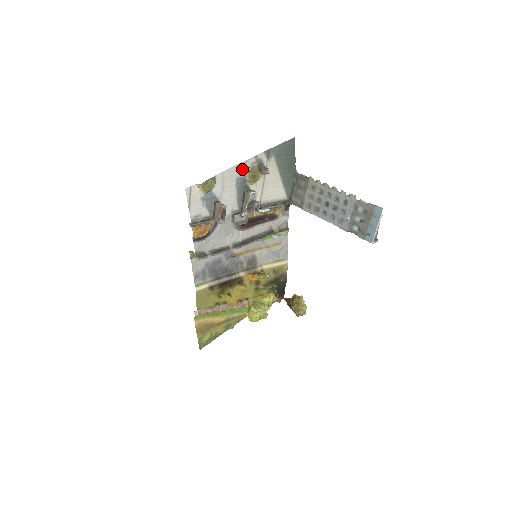
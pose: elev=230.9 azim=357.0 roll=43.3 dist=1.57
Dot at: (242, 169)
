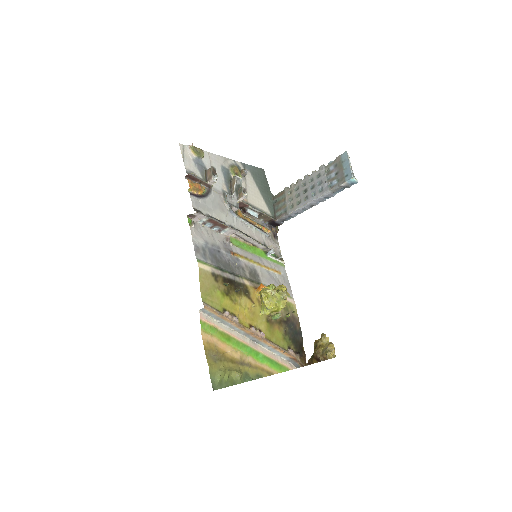
Dot at: (225, 162)
